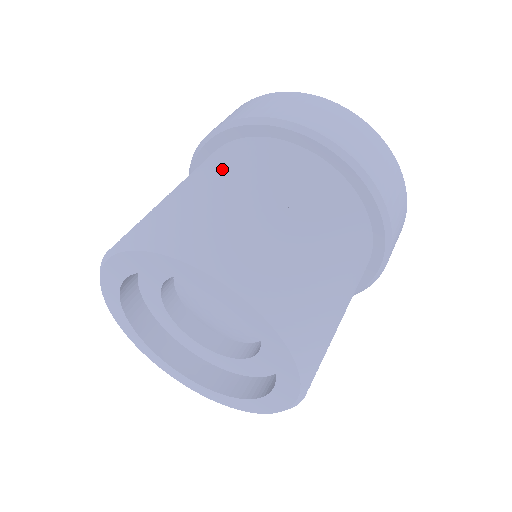
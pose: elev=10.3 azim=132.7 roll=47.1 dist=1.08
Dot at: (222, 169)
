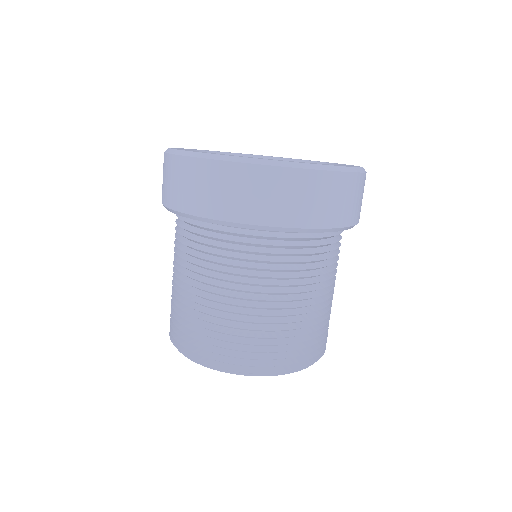
Dot at: (231, 281)
